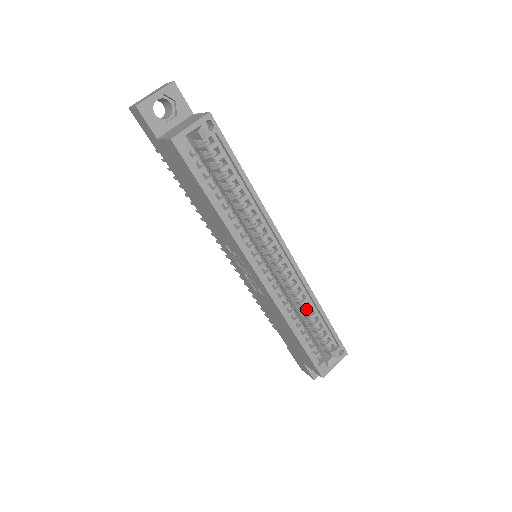
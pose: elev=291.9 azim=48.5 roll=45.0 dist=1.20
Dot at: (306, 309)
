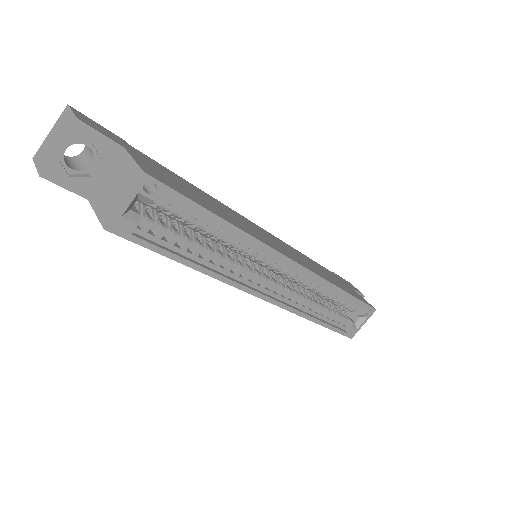
Dot at: (324, 295)
